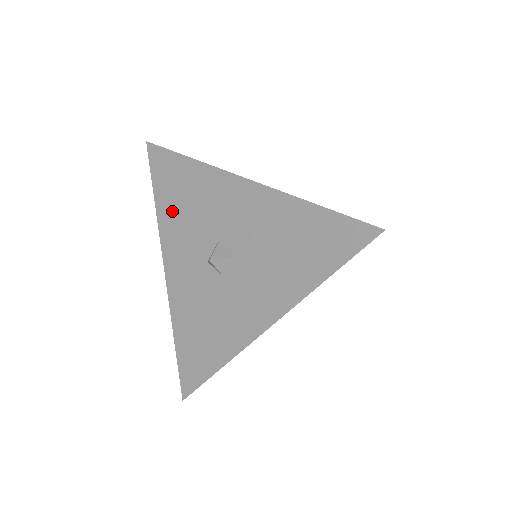
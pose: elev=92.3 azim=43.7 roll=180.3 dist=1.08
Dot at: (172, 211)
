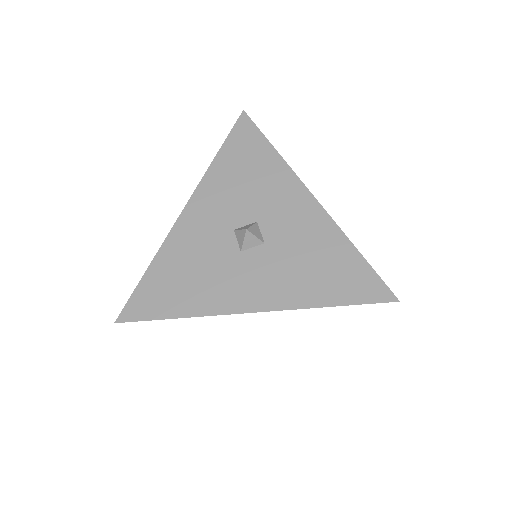
Dot at: (228, 172)
